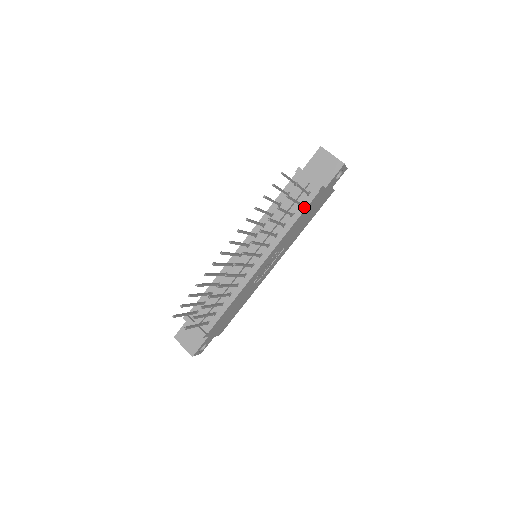
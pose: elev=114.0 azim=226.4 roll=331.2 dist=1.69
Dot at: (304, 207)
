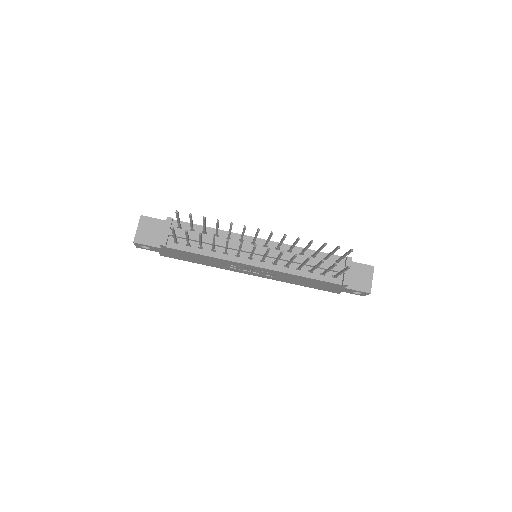
Dot at: (322, 278)
